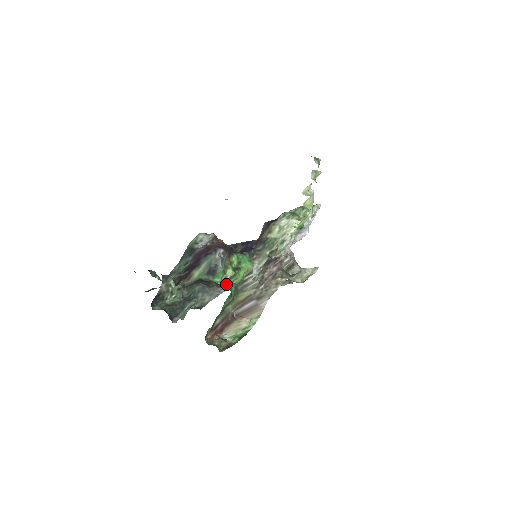
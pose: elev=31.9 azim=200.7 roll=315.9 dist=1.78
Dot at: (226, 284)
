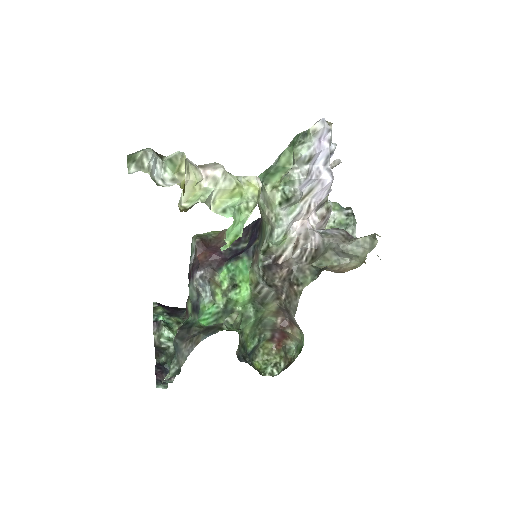
Dot at: (196, 337)
